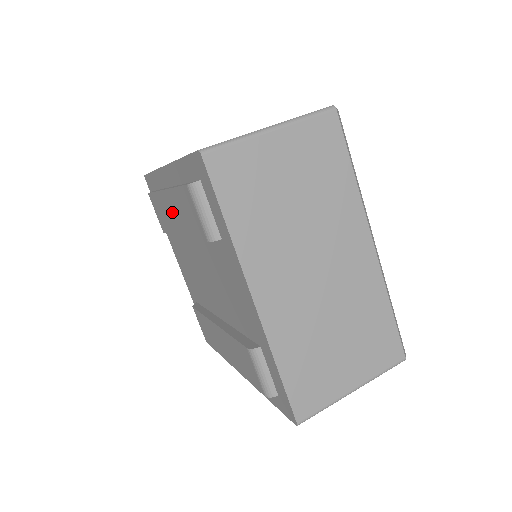
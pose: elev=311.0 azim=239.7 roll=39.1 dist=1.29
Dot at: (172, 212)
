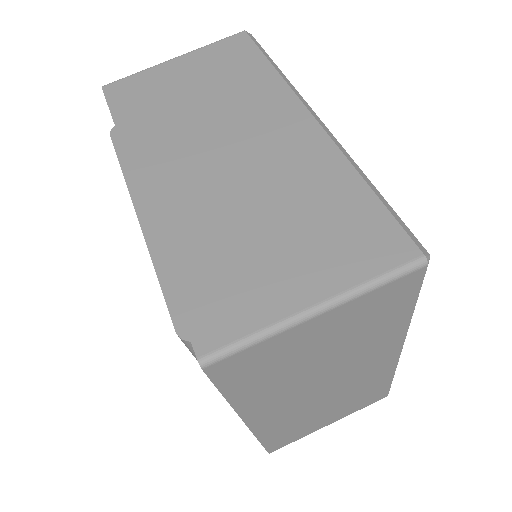
Dot at: occluded
